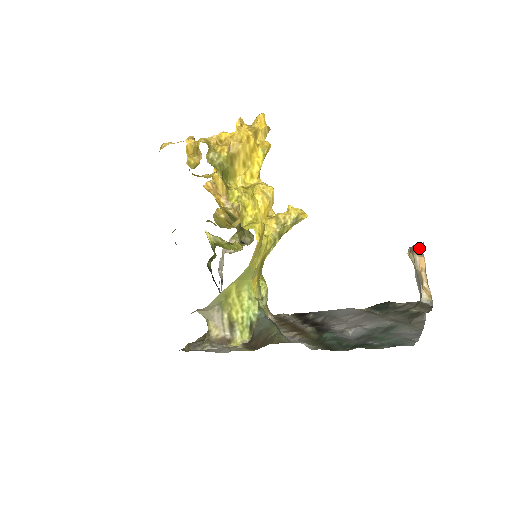
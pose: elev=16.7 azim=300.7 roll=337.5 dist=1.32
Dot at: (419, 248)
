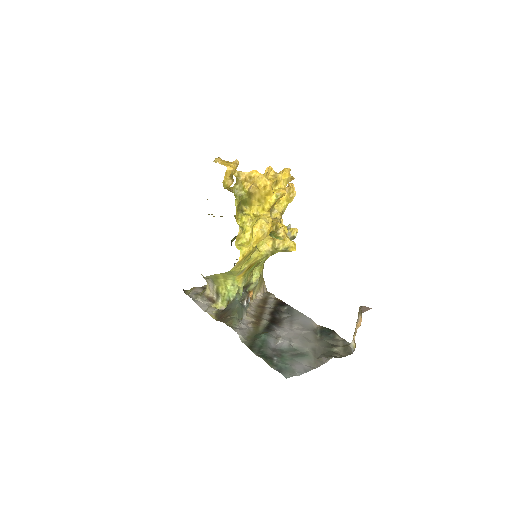
Dot at: (362, 312)
